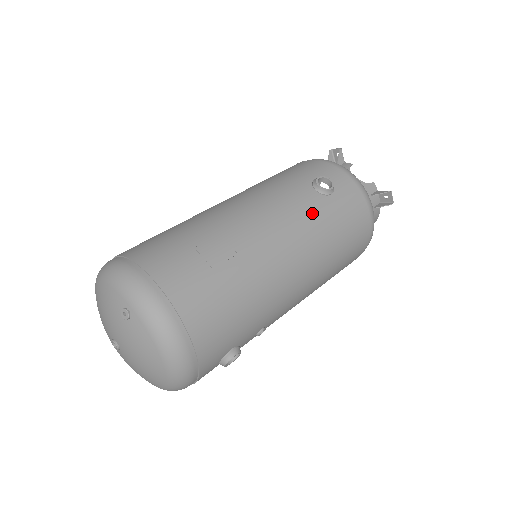
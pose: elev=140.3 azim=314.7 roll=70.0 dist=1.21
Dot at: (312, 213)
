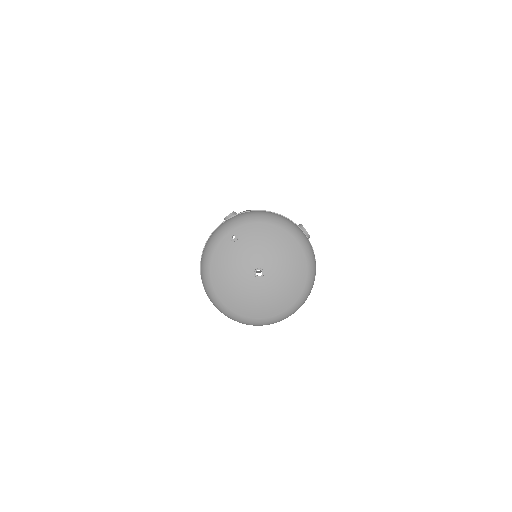
Dot at: occluded
